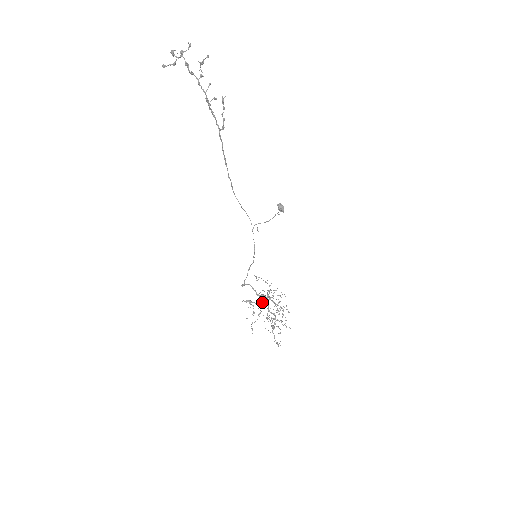
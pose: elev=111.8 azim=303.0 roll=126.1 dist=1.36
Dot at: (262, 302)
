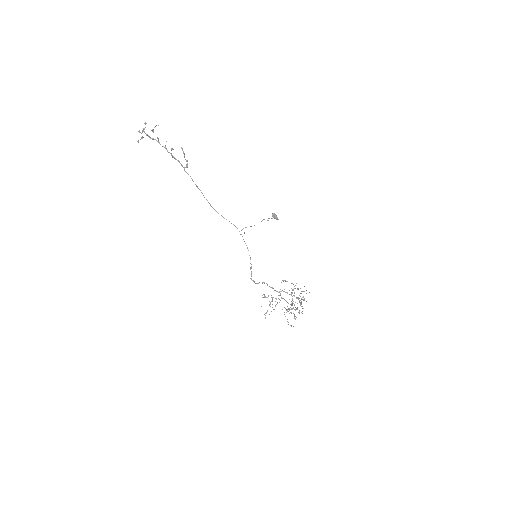
Dot at: occluded
